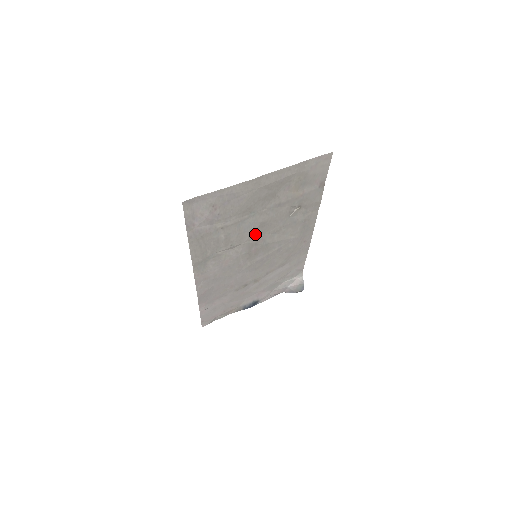
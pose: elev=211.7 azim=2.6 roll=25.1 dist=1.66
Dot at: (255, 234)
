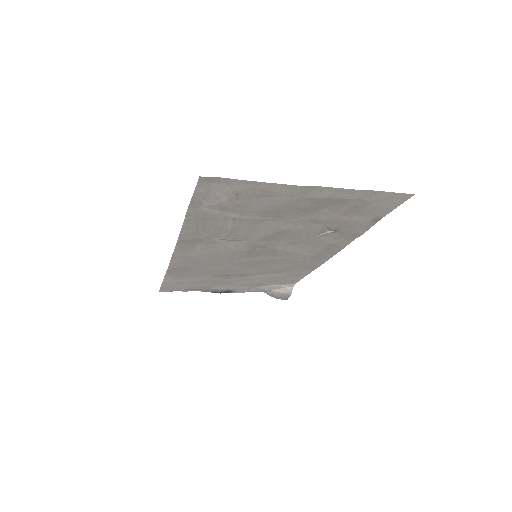
Dot at: (268, 237)
